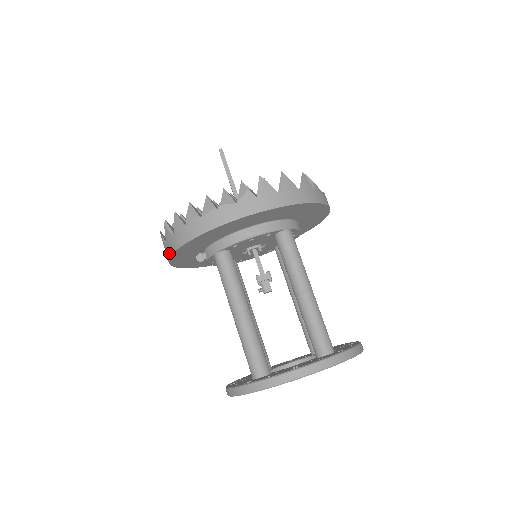
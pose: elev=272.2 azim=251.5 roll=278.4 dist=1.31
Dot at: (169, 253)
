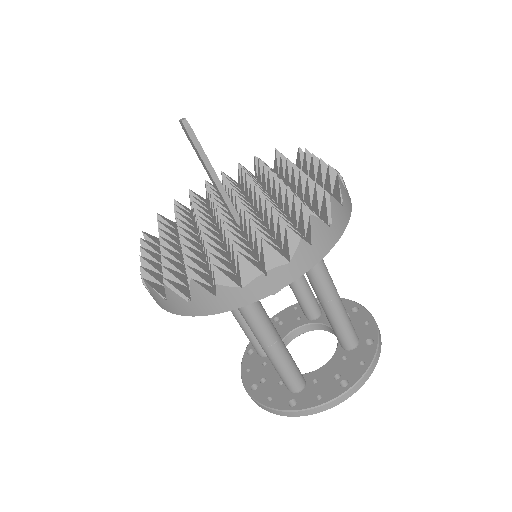
Dot at: (175, 312)
